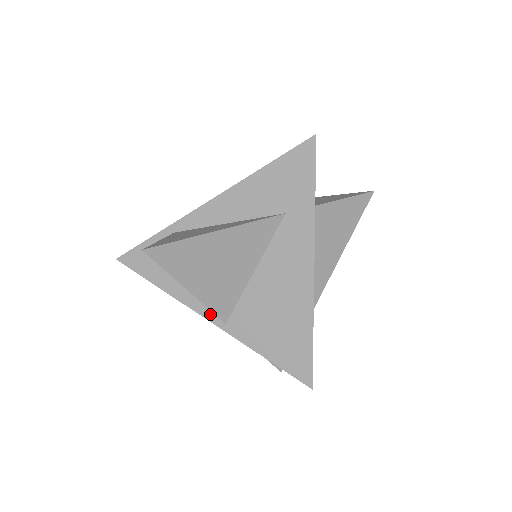
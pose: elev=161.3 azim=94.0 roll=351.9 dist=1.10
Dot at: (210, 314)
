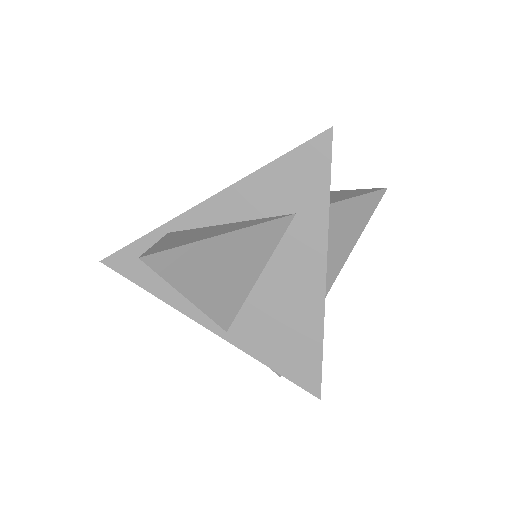
Dot at: (209, 322)
